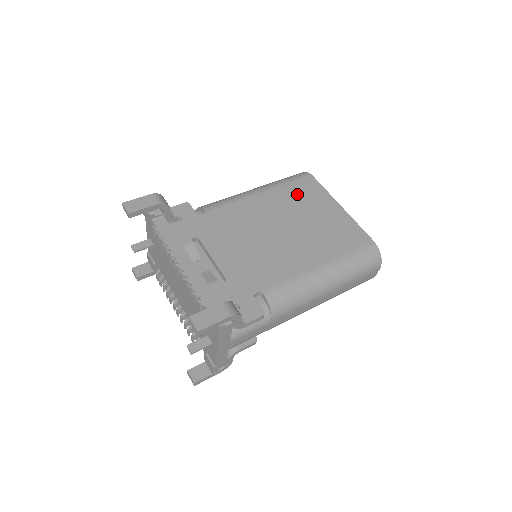
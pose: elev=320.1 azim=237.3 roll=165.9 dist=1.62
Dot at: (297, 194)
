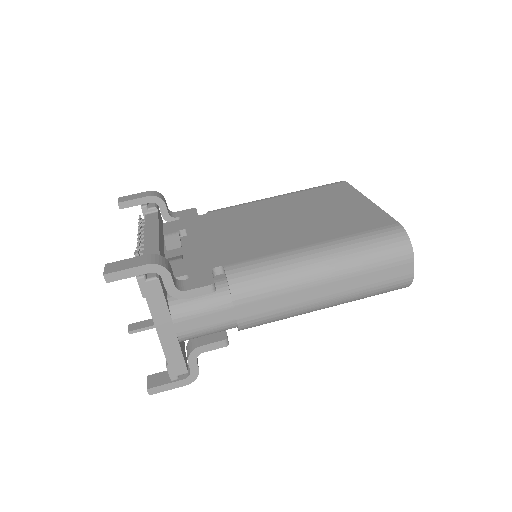
Dot at: (318, 195)
